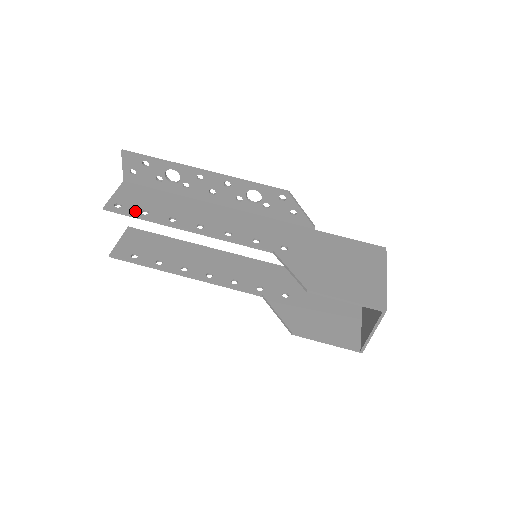
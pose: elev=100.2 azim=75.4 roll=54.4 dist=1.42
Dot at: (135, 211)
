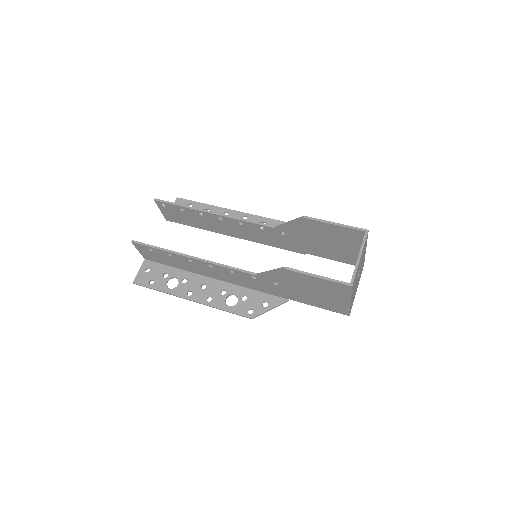
Dot at: occluded
